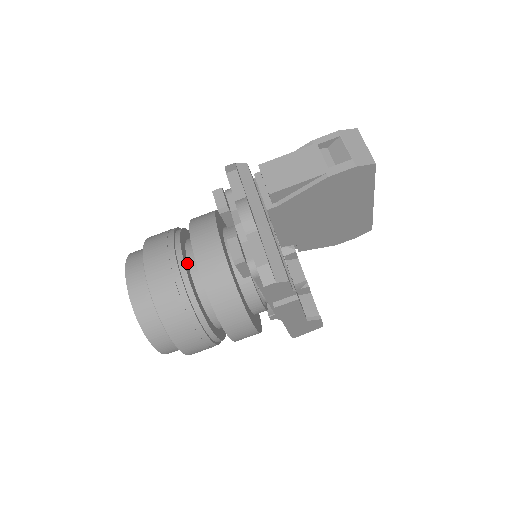
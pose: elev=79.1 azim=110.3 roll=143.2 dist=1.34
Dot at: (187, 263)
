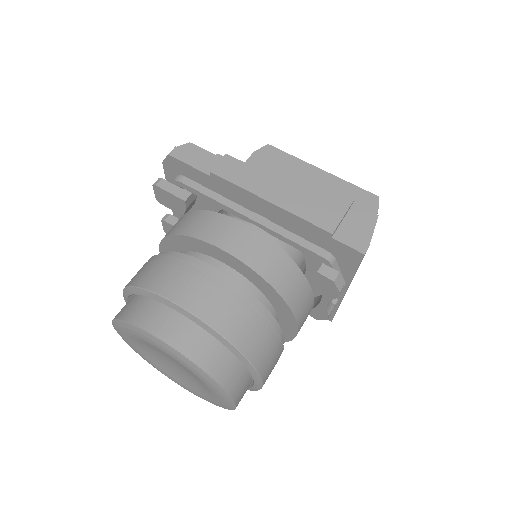
Dot at: occluded
